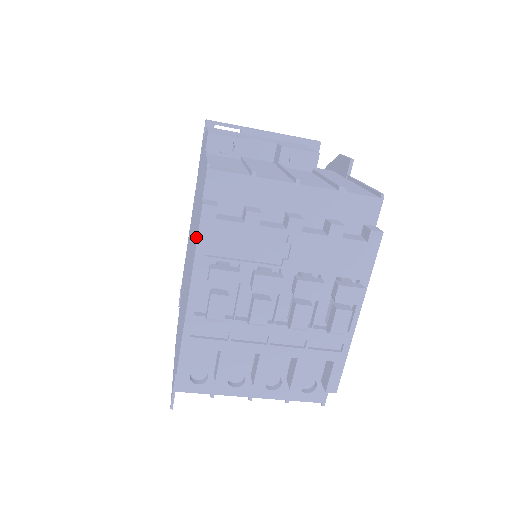
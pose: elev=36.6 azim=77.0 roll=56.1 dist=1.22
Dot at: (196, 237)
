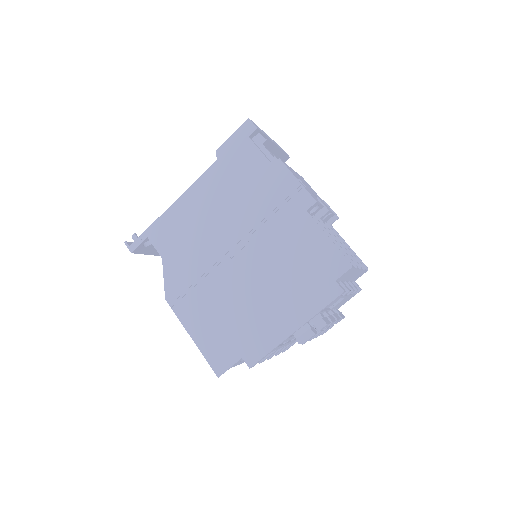
Dot at: (316, 298)
